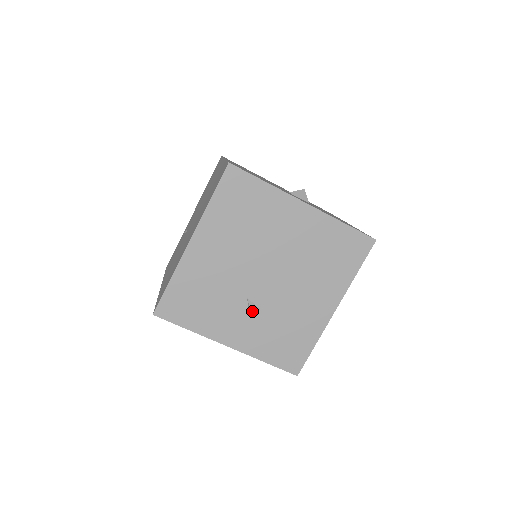
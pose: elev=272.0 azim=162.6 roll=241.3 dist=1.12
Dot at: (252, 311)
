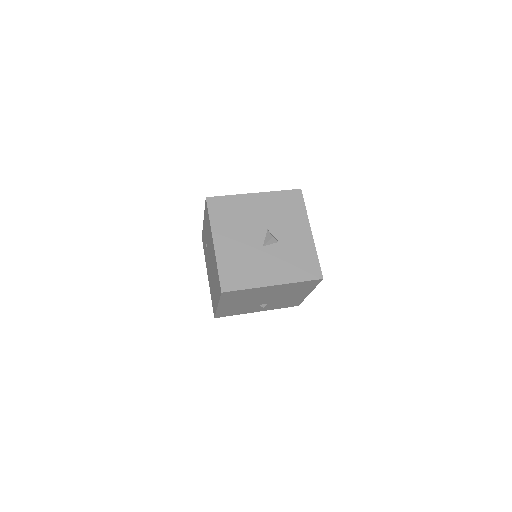
Dot at: (263, 307)
